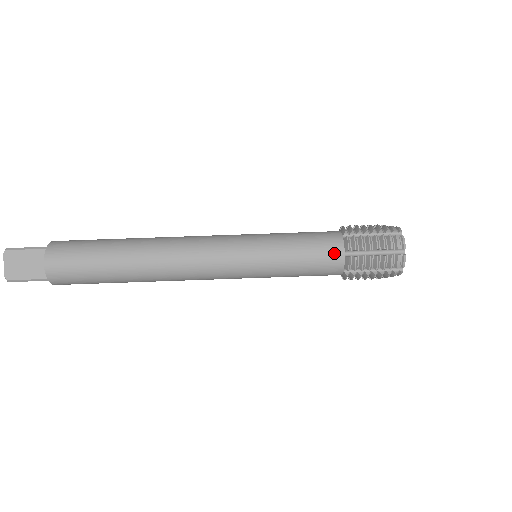
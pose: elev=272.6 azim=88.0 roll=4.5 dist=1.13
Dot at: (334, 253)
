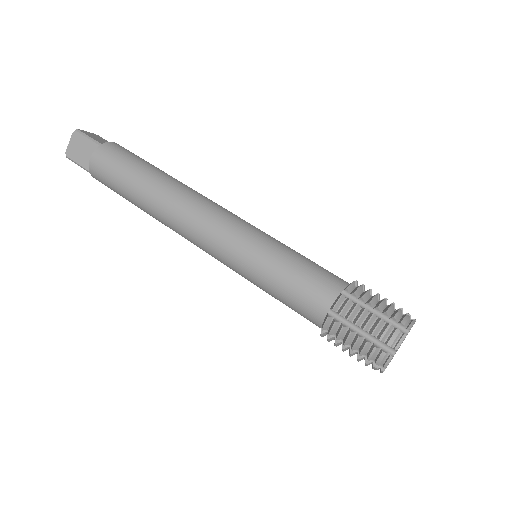
Dot at: (319, 302)
